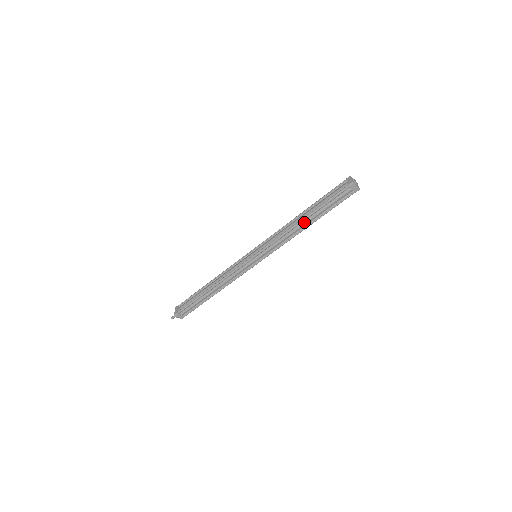
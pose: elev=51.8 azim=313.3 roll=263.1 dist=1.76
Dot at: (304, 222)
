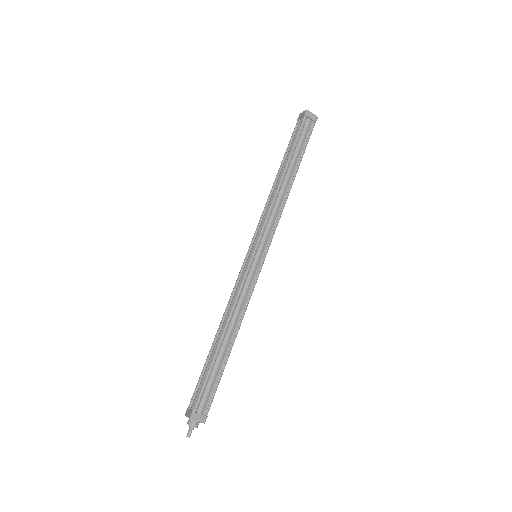
Dot at: (286, 178)
